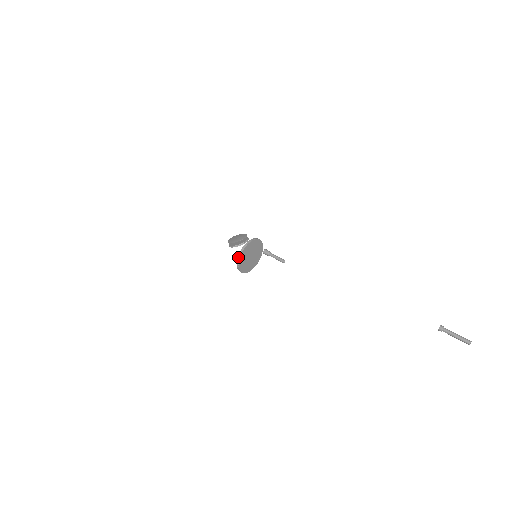
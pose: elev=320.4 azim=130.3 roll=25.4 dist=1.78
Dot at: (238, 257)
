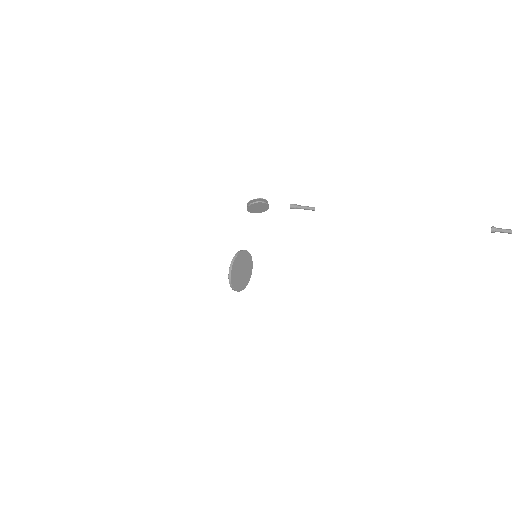
Dot at: (235, 256)
